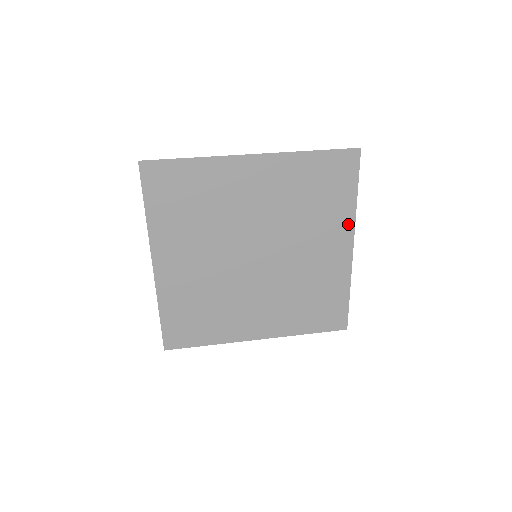
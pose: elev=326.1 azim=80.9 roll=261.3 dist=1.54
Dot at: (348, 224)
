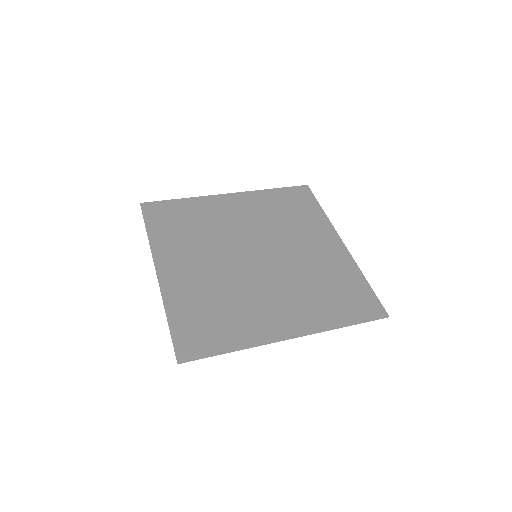
Dot at: (327, 227)
